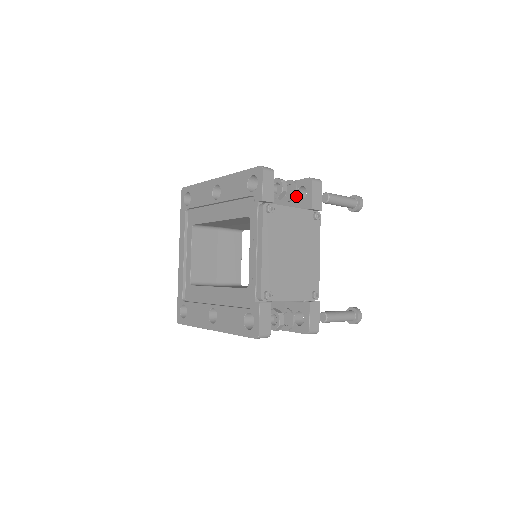
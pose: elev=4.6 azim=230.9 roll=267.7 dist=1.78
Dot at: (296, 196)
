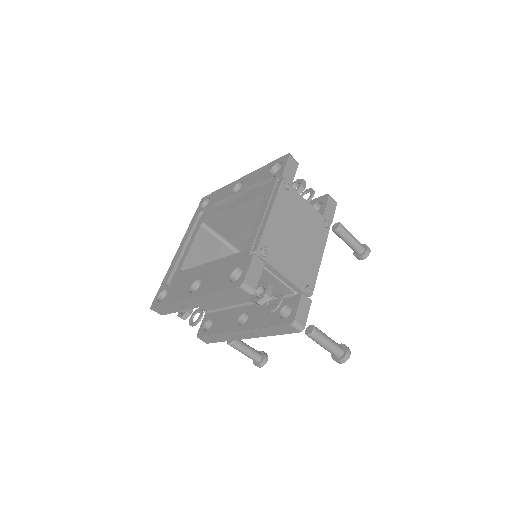
Dot at: occluded
